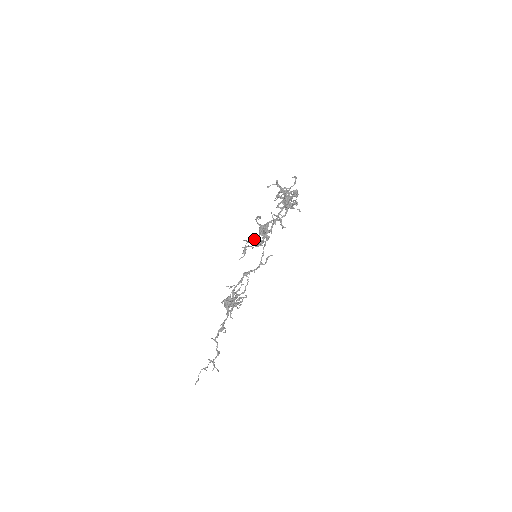
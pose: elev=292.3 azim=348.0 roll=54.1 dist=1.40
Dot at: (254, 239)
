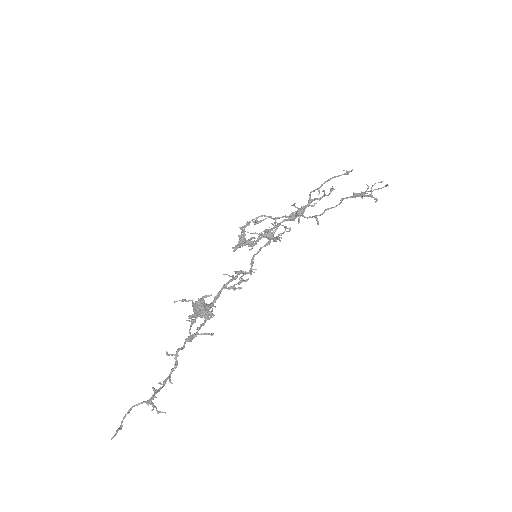
Dot at: occluded
